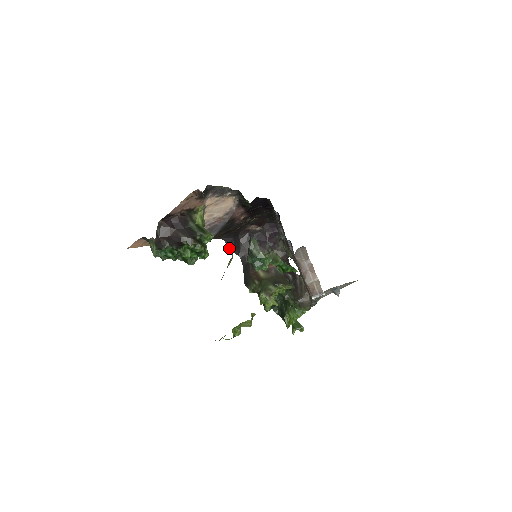
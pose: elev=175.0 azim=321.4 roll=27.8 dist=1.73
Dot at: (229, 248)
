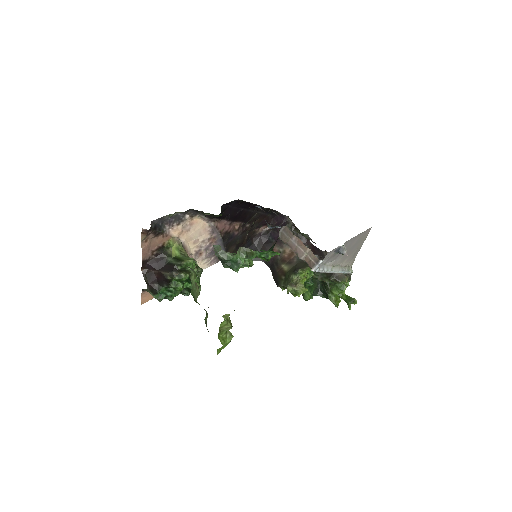
Dot at: occluded
